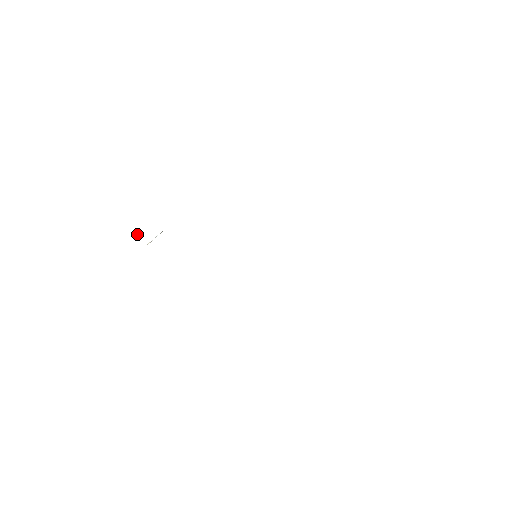
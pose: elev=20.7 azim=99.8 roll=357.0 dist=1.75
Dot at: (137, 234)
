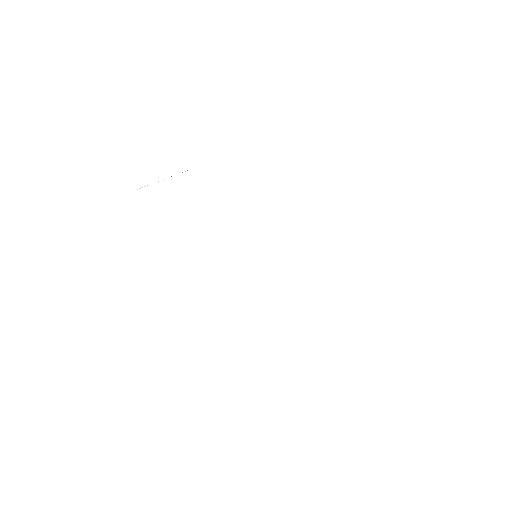
Dot at: occluded
